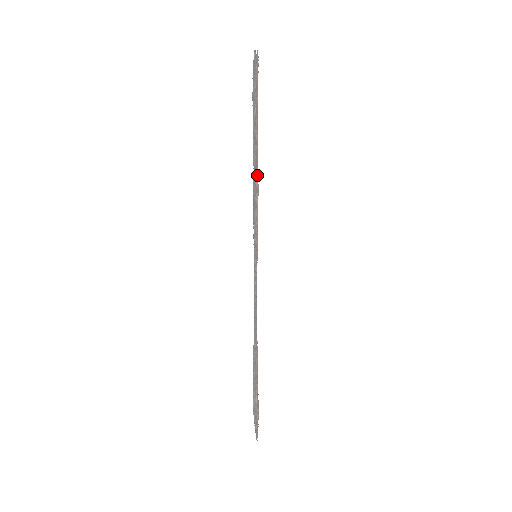
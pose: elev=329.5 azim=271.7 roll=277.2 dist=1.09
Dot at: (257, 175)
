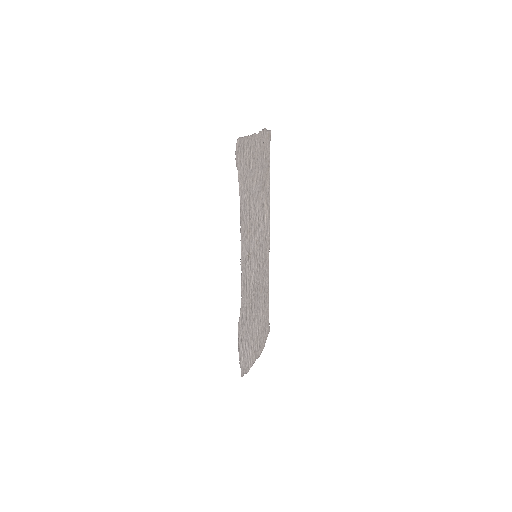
Dot at: (266, 205)
